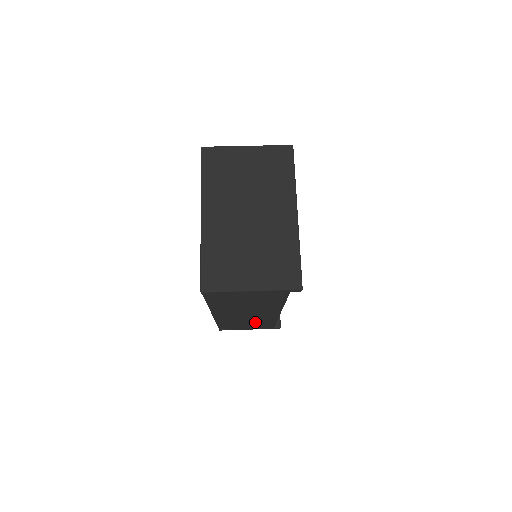
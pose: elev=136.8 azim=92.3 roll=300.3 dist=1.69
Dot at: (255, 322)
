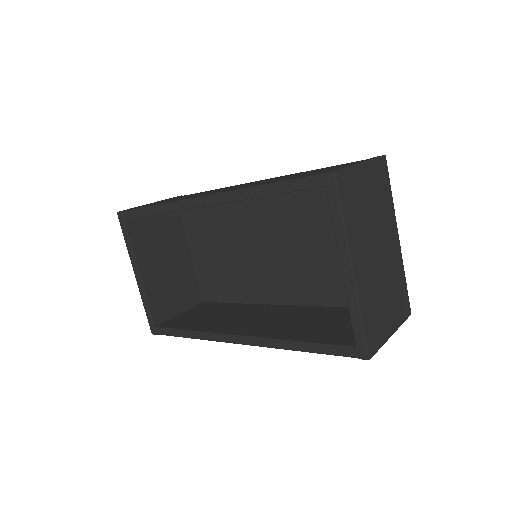
Dot at: occluded
